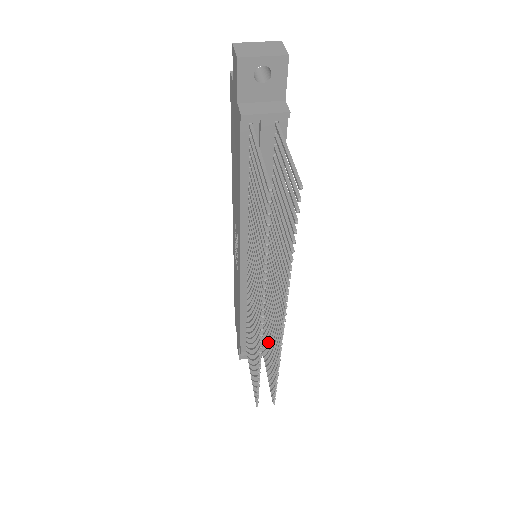
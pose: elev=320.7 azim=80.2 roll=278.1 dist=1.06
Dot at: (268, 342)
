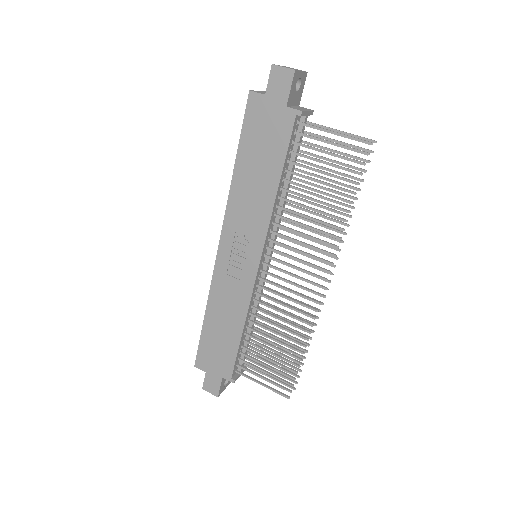
Dot at: (273, 336)
